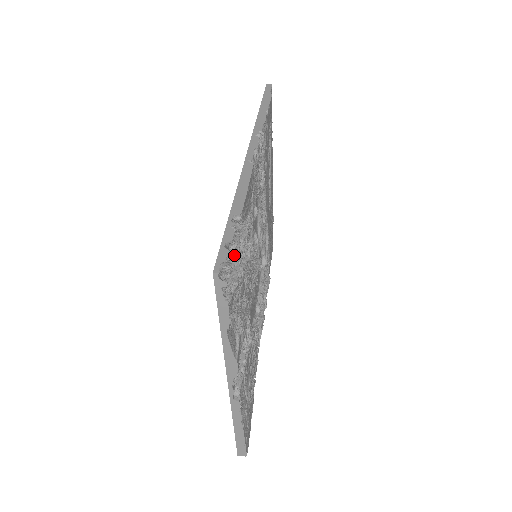
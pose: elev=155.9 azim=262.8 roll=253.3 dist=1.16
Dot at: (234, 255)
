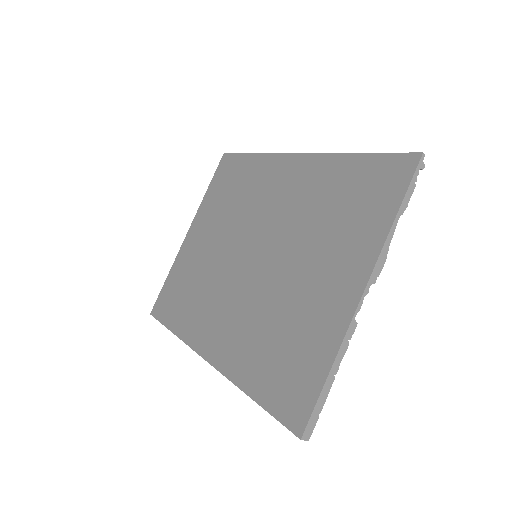
Dot at: (376, 177)
